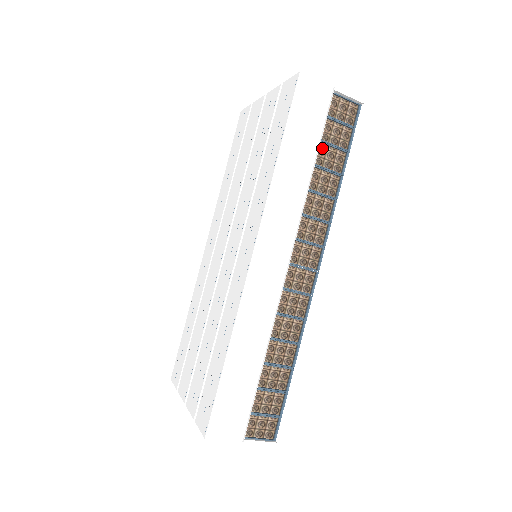
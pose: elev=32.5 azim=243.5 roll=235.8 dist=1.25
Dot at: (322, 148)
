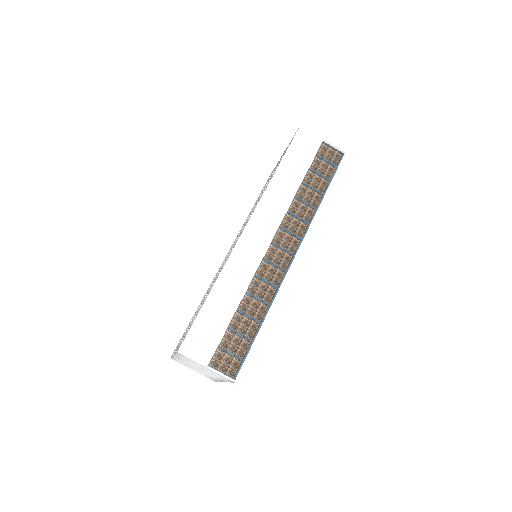
Dot at: (311, 174)
